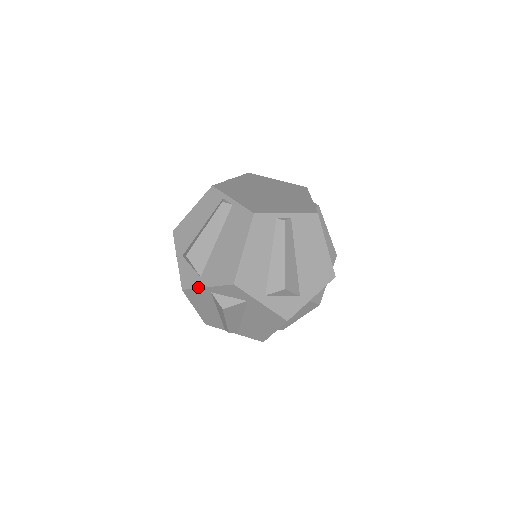
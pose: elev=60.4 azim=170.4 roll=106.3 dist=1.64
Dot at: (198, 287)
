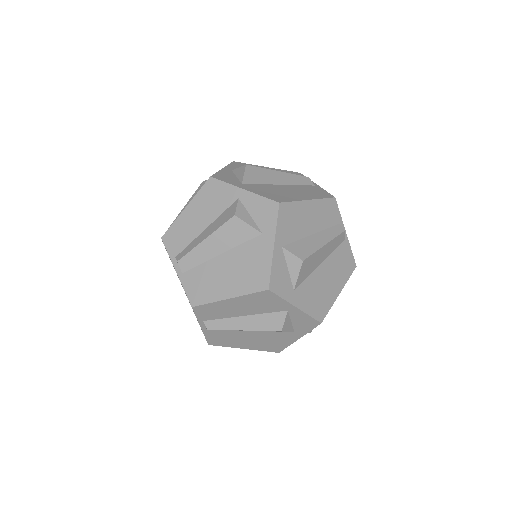
Dot at: occluded
